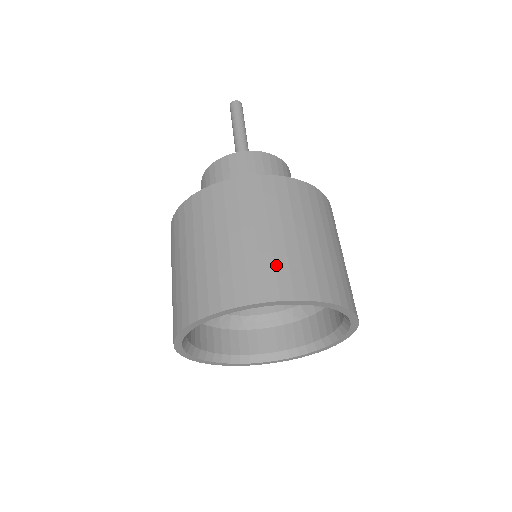
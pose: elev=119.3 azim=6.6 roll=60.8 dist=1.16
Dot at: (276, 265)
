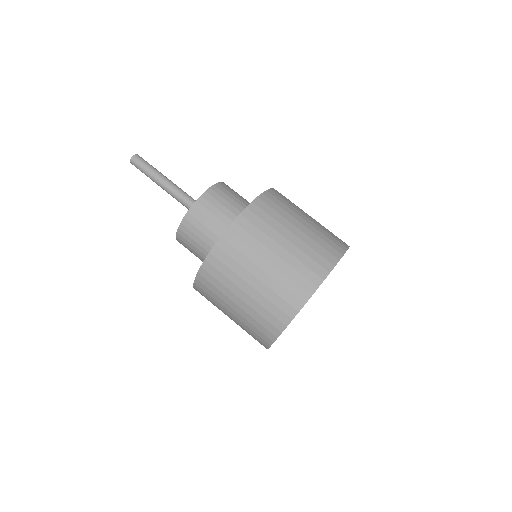
Dot at: (284, 286)
